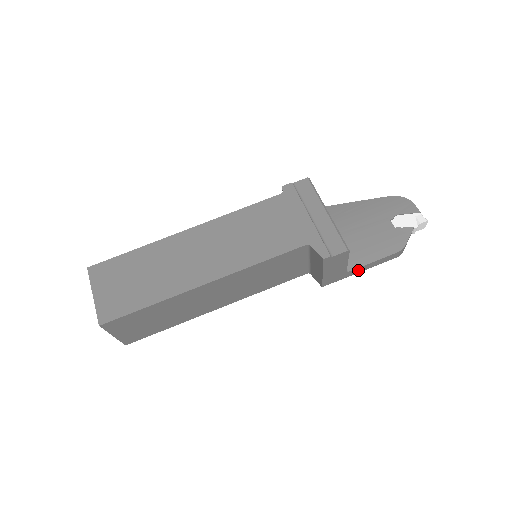
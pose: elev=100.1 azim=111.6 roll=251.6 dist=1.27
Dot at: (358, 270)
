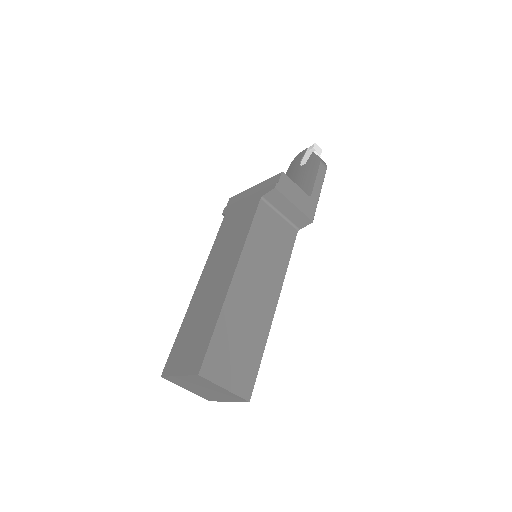
Dot at: (316, 192)
